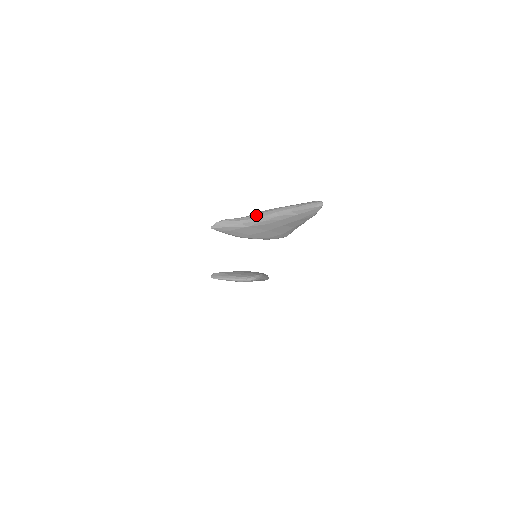
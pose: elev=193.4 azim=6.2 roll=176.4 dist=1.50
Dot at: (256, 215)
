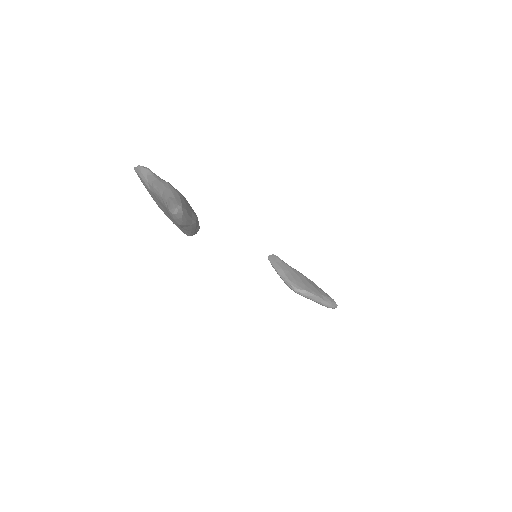
Dot at: (159, 182)
